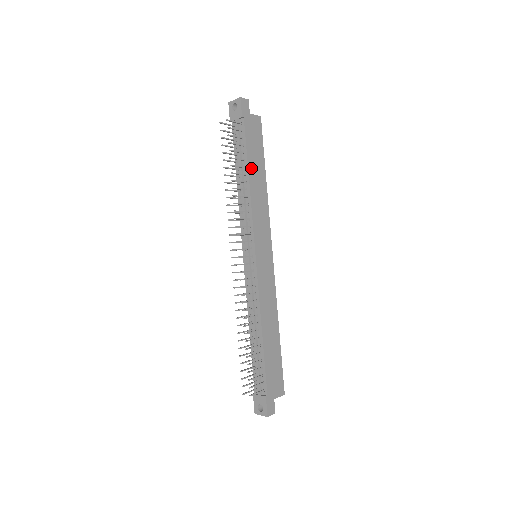
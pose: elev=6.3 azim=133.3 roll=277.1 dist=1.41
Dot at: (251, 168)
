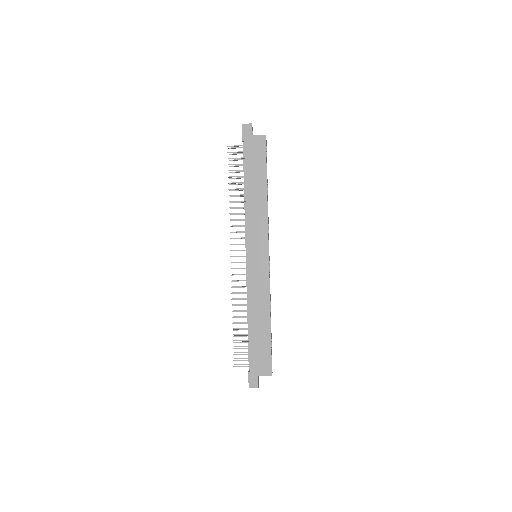
Dot at: (249, 183)
